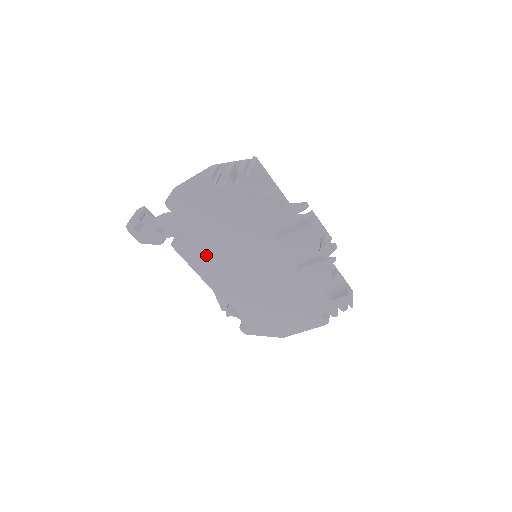
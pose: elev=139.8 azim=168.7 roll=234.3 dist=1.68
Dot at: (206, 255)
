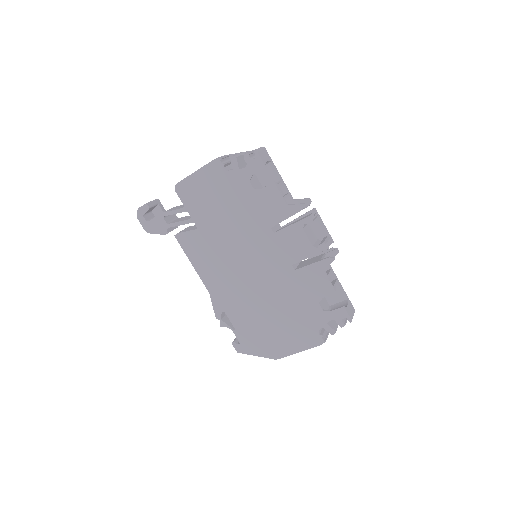
Dot at: (207, 249)
